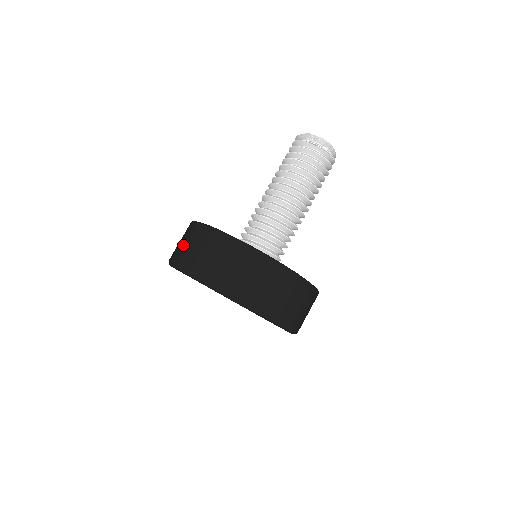
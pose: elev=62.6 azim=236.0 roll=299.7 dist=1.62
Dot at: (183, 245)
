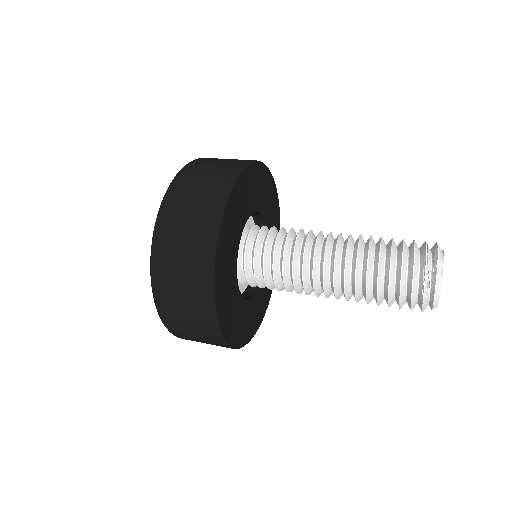
Dot at: (213, 163)
